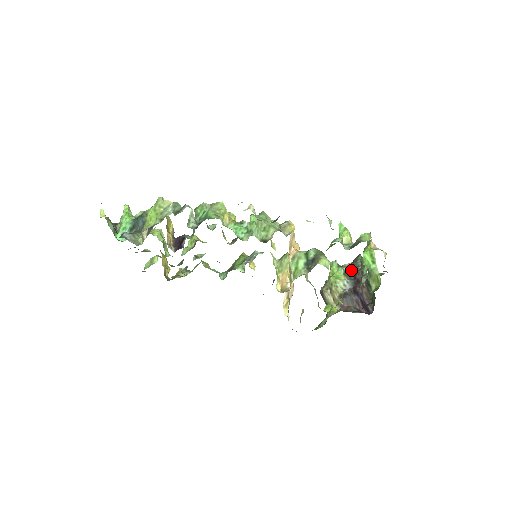
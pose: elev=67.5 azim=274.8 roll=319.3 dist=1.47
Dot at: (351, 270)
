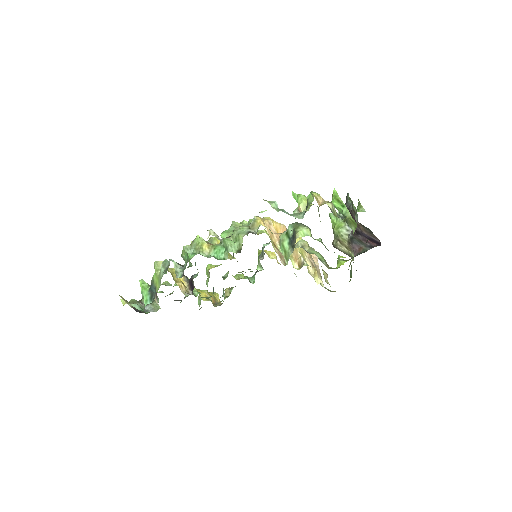
Dot at: occluded
